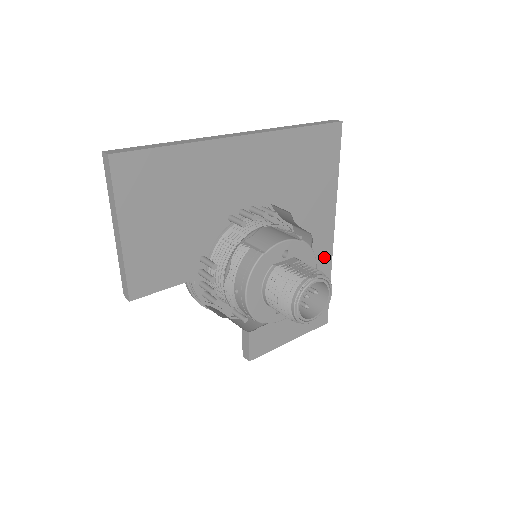
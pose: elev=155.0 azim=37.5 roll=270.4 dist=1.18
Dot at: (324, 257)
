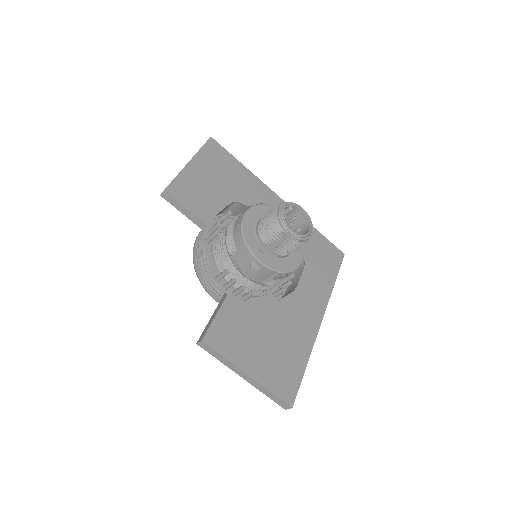
Dot at: (308, 330)
